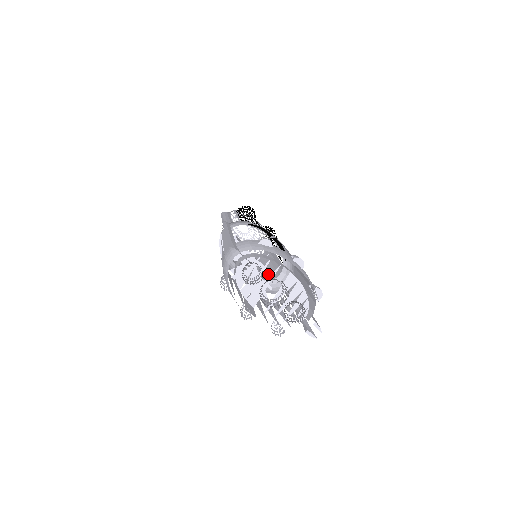
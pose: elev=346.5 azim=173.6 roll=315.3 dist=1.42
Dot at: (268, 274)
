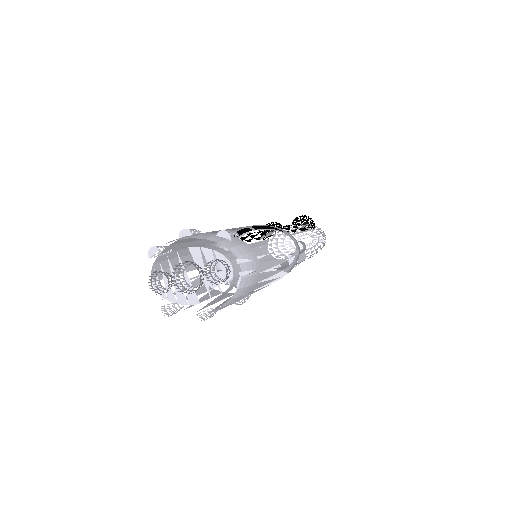
Dot at: occluded
